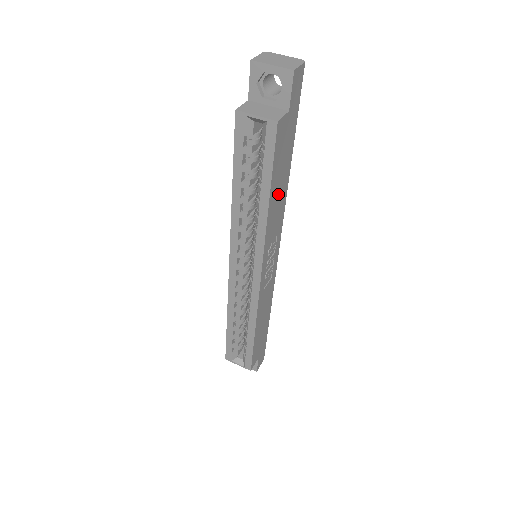
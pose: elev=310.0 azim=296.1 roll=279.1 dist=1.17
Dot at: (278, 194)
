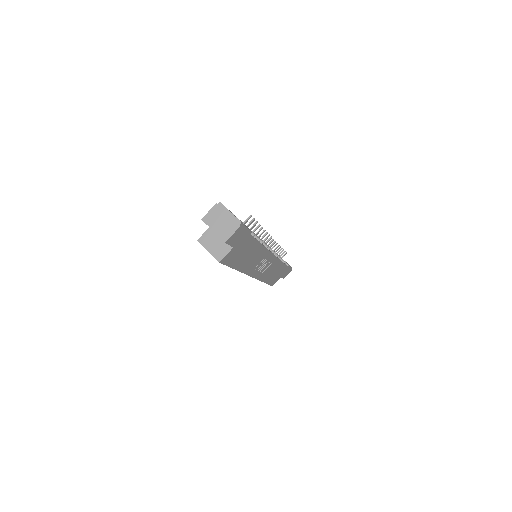
Dot at: (249, 258)
